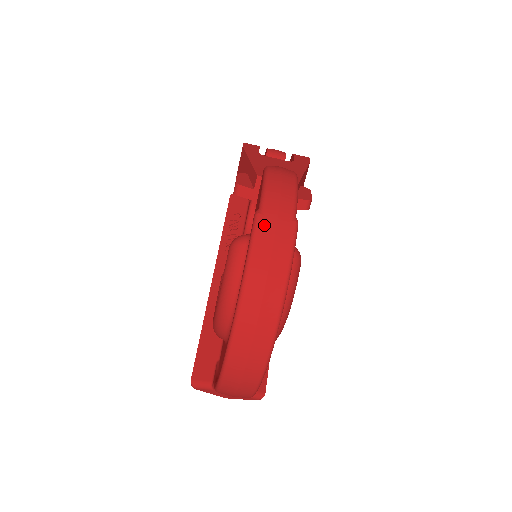
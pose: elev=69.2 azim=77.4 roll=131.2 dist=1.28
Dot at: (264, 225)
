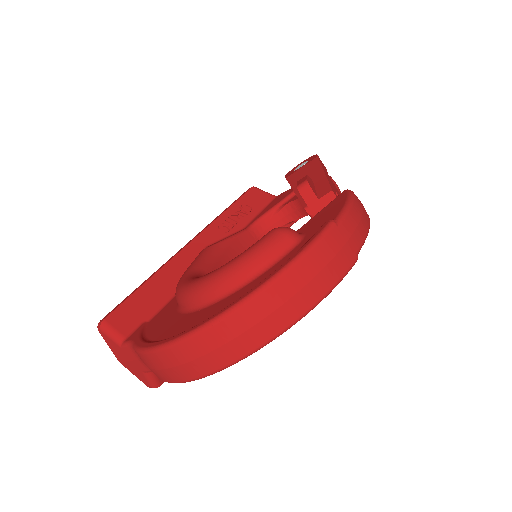
Dot at: (334, 237)
